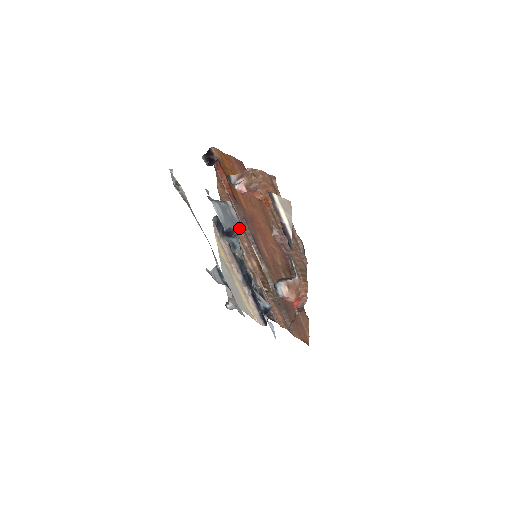
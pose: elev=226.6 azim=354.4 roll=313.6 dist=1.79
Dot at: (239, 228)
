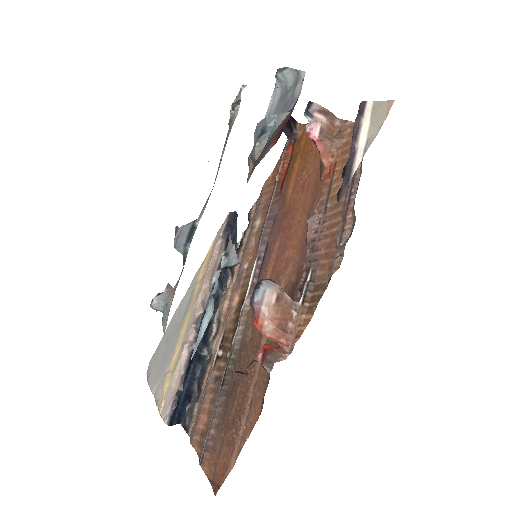
Dot at: (291, 109)
